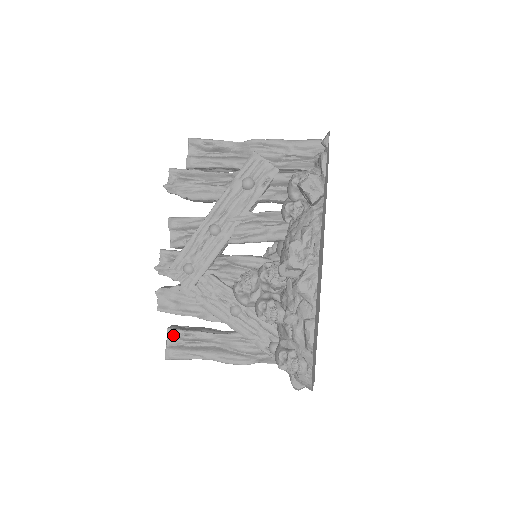
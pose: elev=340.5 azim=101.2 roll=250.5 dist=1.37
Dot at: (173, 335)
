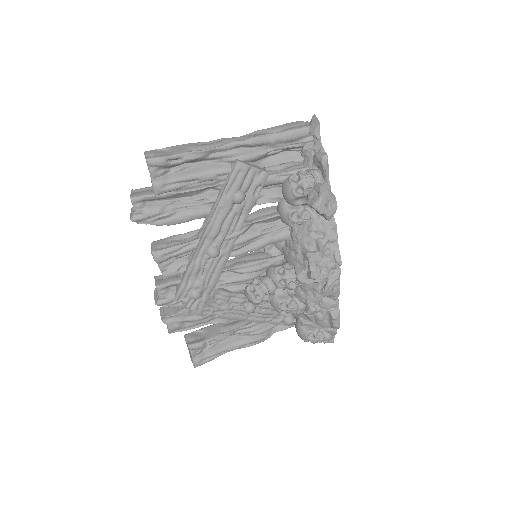
Dot at: (197, 349)
